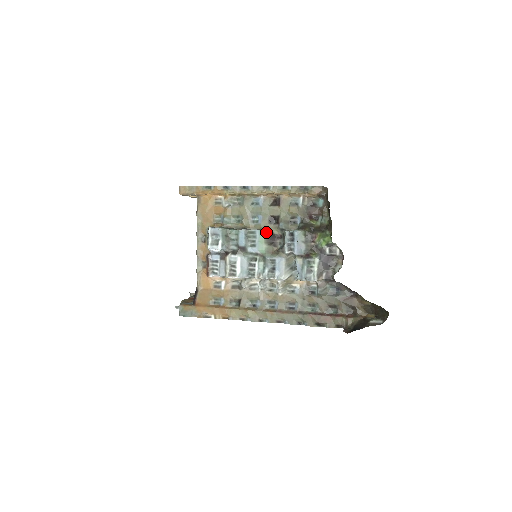
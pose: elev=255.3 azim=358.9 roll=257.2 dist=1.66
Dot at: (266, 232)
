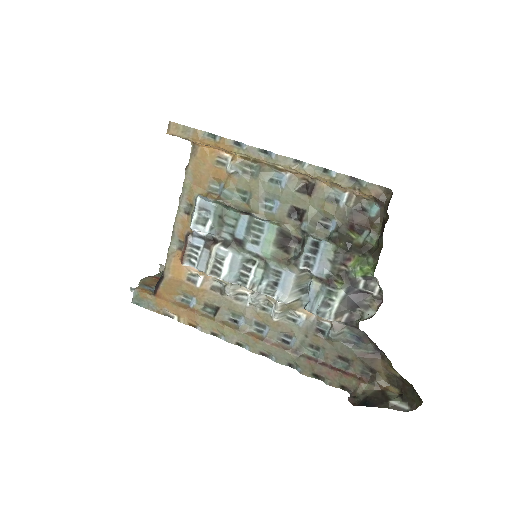
Dot at: (279, 229)
